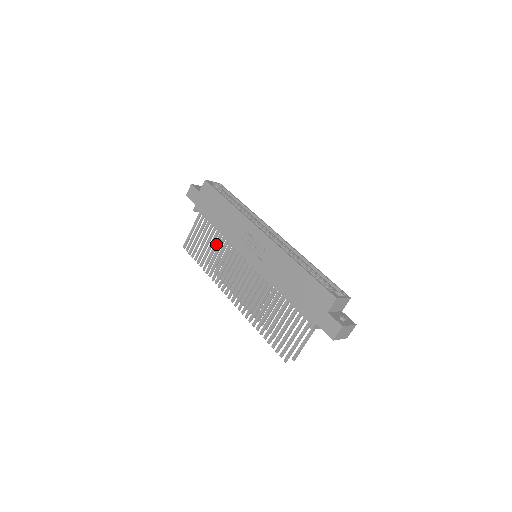
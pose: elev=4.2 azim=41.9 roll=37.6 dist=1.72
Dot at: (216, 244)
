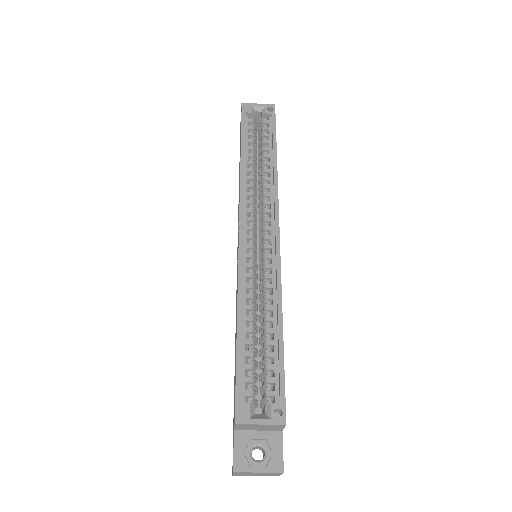
Dot at: occluded
